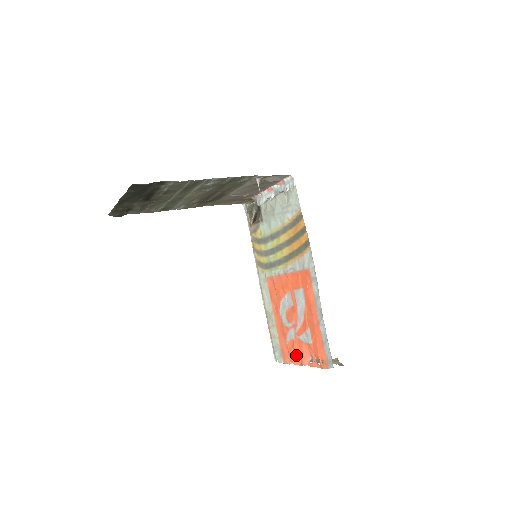
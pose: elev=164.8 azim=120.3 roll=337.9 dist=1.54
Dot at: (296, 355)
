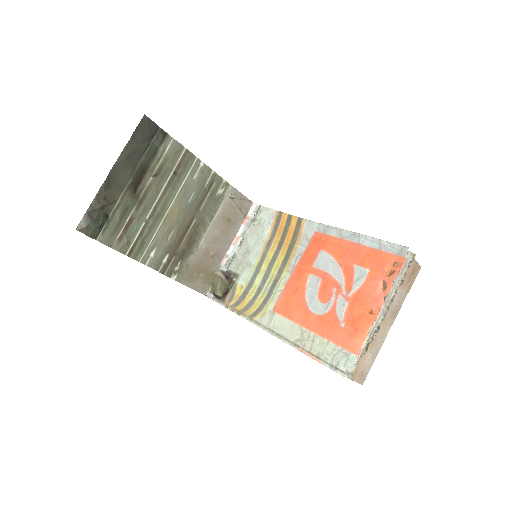
Dot at: (364, 312)
